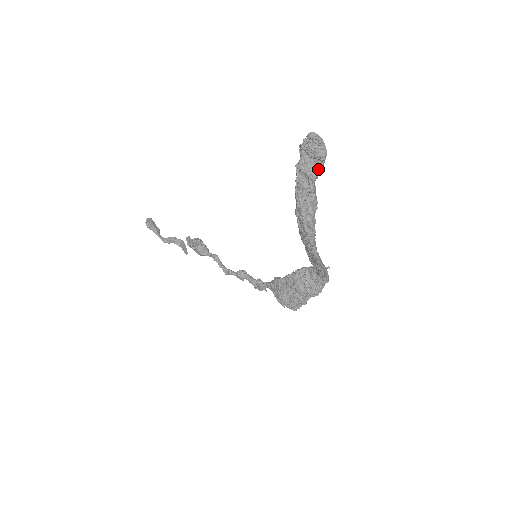
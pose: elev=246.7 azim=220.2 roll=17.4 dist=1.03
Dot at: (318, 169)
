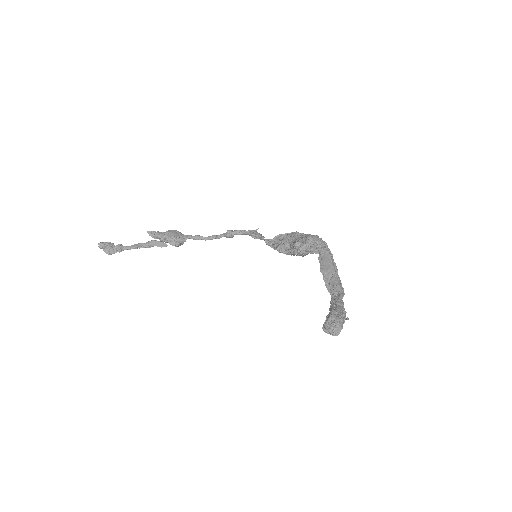
Dot at: occluded
